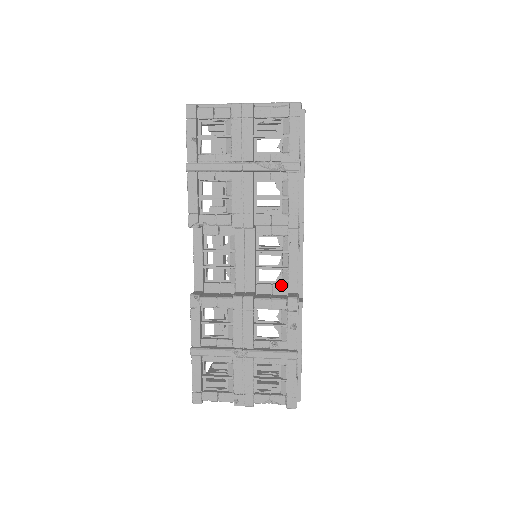
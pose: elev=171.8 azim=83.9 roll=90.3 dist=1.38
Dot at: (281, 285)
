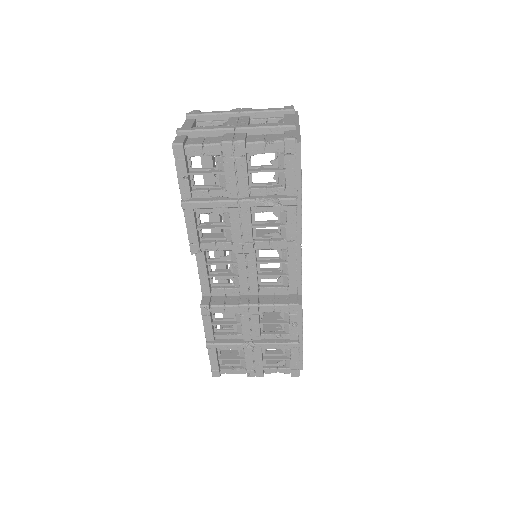
Dot at: (282, 288)
